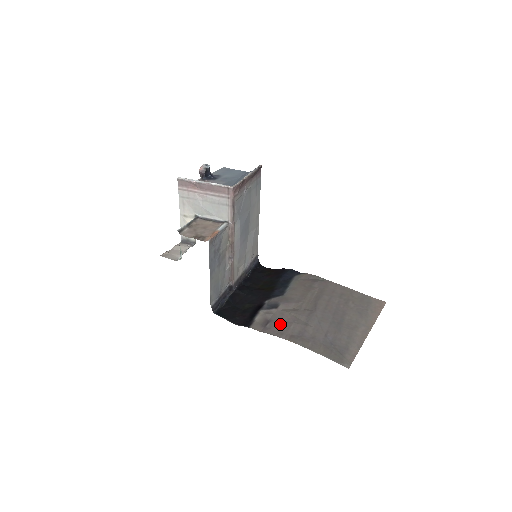
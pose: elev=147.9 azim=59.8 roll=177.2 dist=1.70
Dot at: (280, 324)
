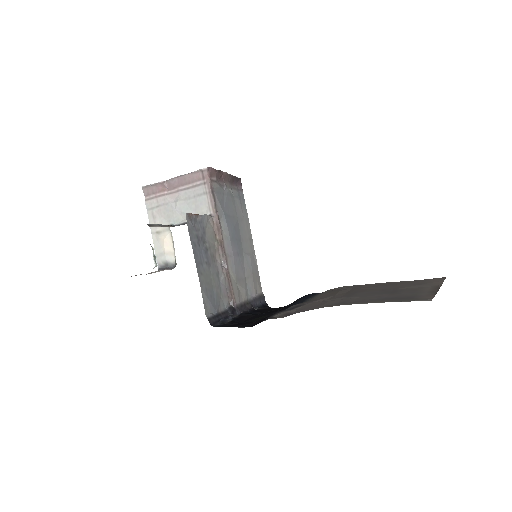
Dot at: (309, 307)
